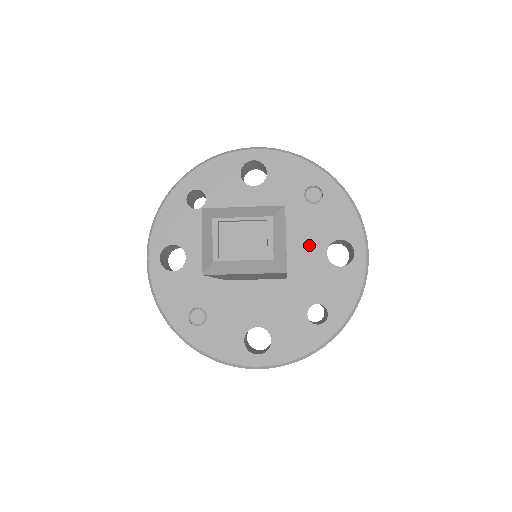
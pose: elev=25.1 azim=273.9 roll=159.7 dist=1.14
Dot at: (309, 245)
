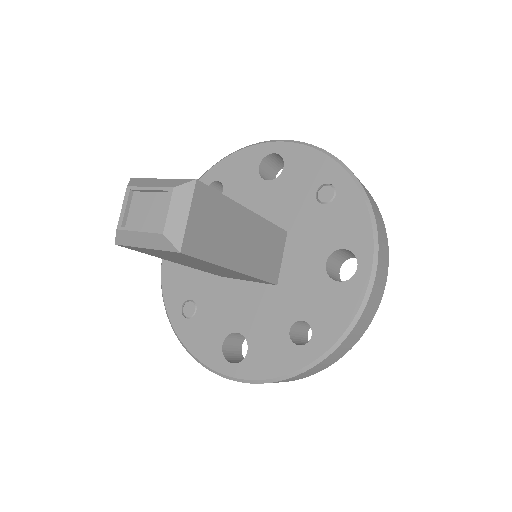
Dot at: (309, 251)
